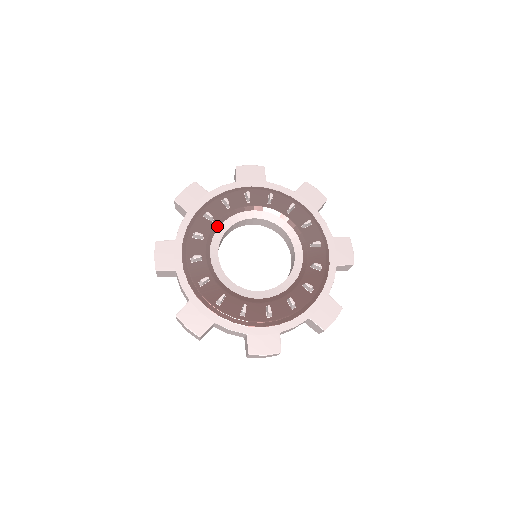
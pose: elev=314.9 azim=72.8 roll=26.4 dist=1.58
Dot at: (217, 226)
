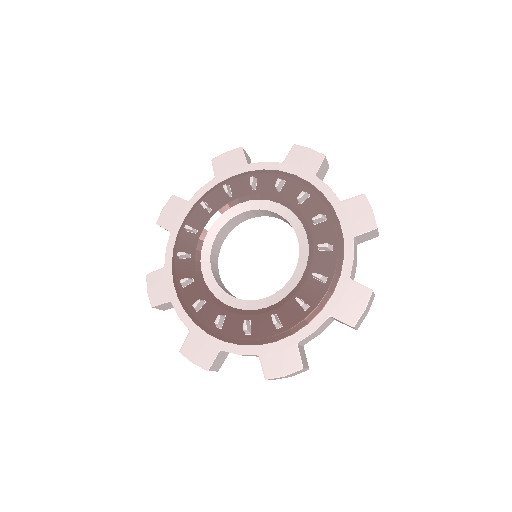
Dot at: (232, 204)
